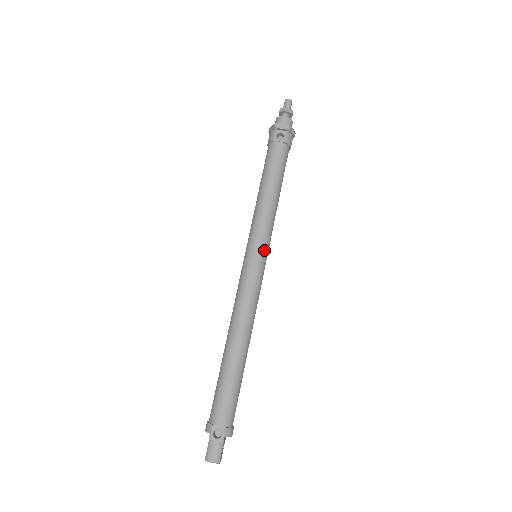
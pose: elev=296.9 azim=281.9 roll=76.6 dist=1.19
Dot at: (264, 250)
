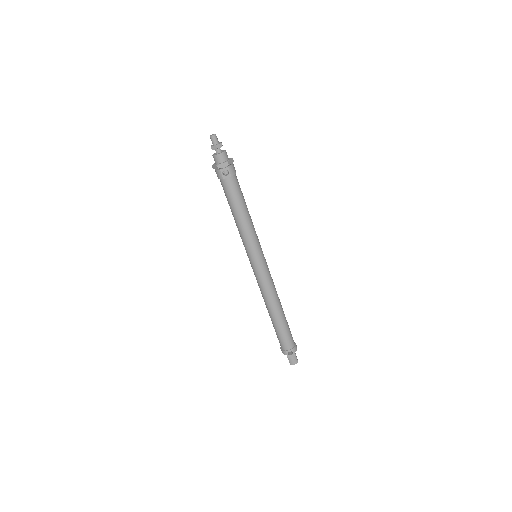
Dot at: (260, 253)
